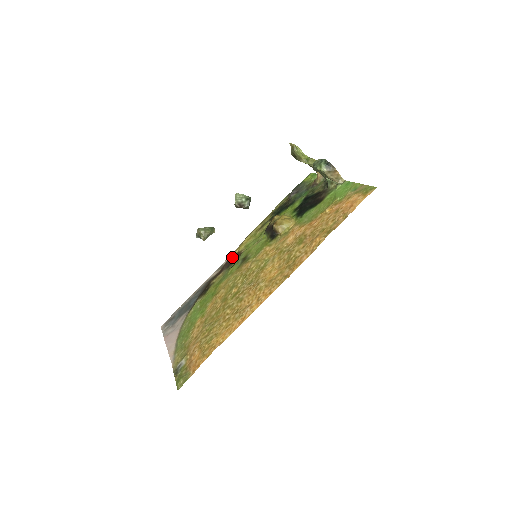
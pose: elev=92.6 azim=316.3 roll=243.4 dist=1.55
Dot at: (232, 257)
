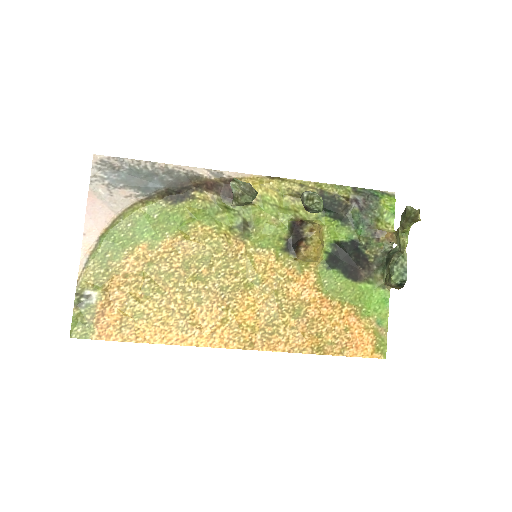
Dot at: occluded
